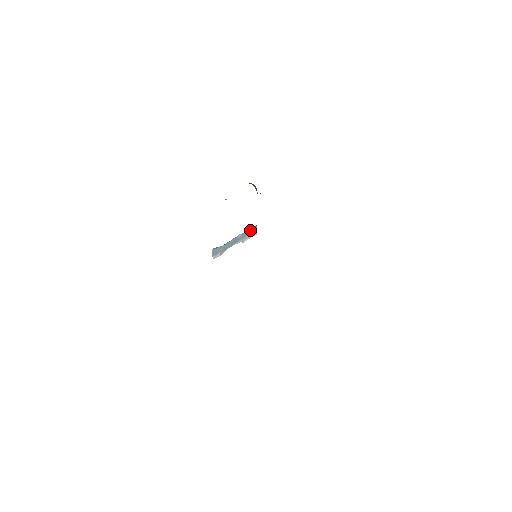
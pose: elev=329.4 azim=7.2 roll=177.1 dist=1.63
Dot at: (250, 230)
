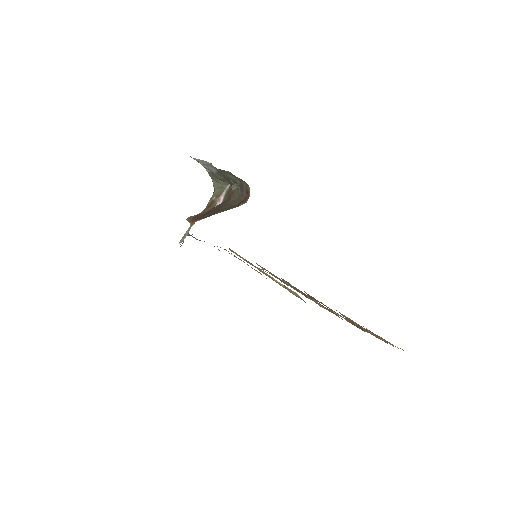
Dot at: occluded
